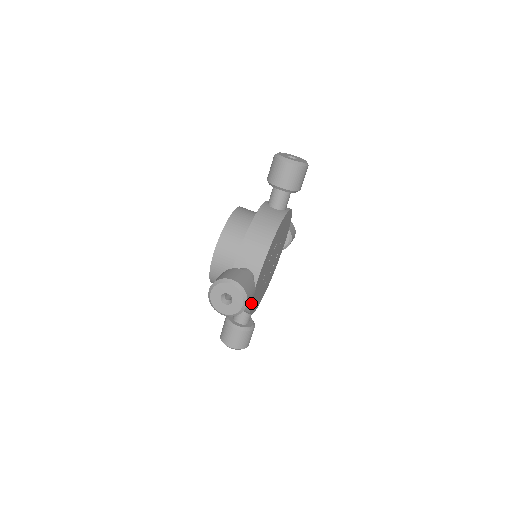
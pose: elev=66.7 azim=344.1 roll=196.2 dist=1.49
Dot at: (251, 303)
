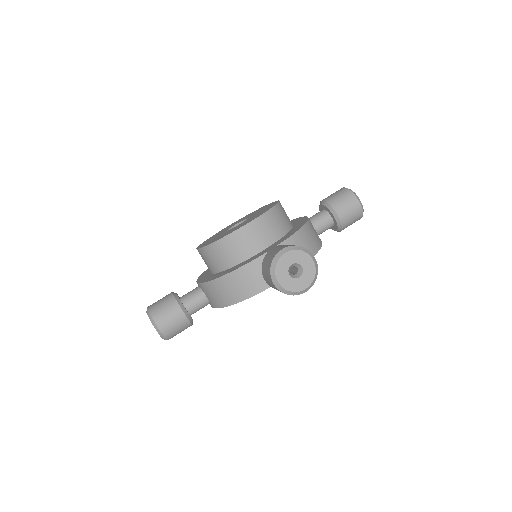
Dot at: (254, 295)
